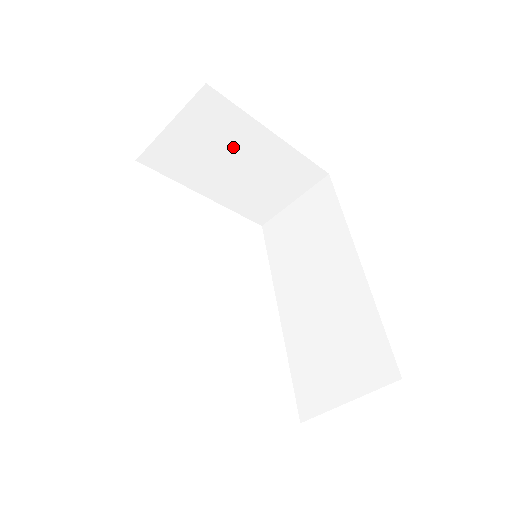
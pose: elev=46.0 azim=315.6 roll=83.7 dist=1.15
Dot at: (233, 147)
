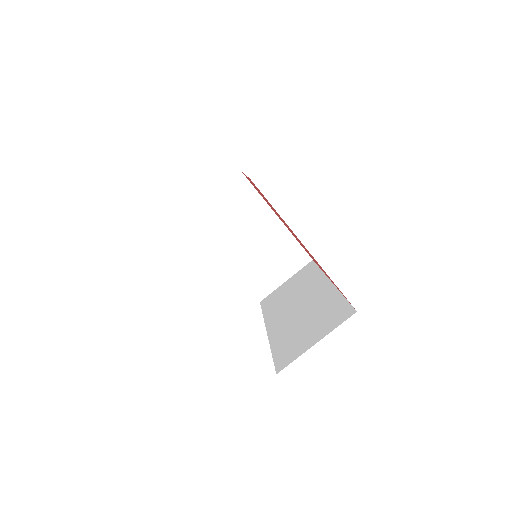
Dot at: (248, 220)
